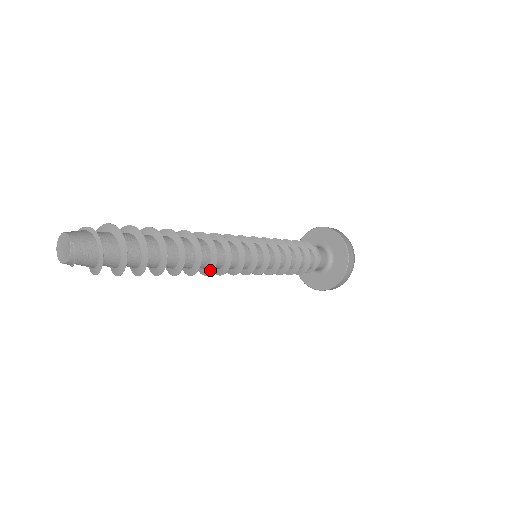
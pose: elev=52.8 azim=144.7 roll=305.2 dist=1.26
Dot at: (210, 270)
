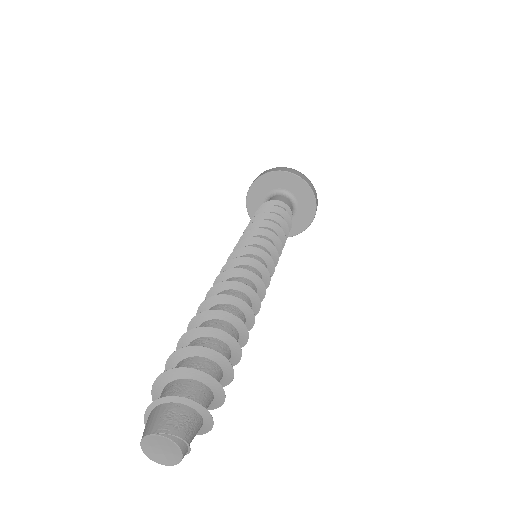
Dot at: (256, 302)
